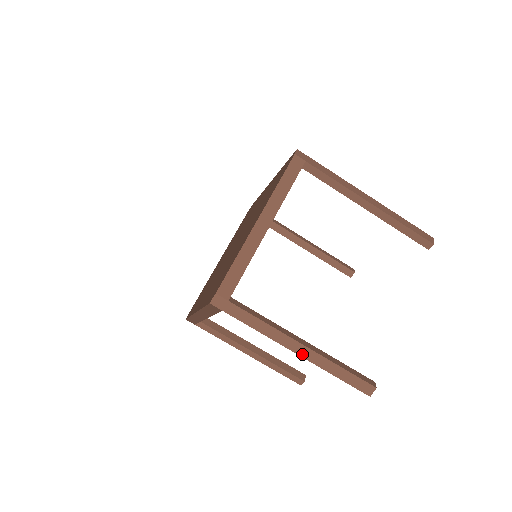
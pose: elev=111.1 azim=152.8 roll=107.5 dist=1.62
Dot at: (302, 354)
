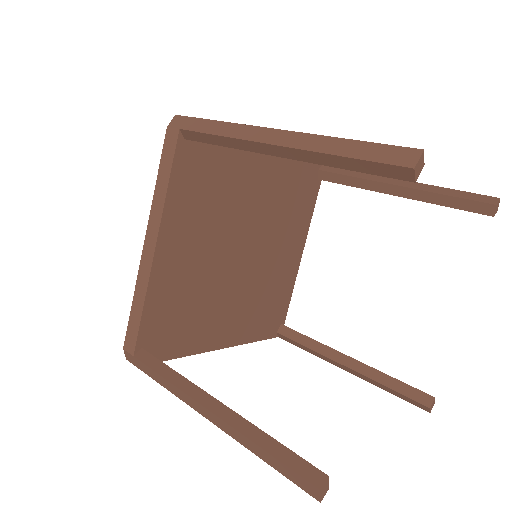
Dot at: (215, 422)
